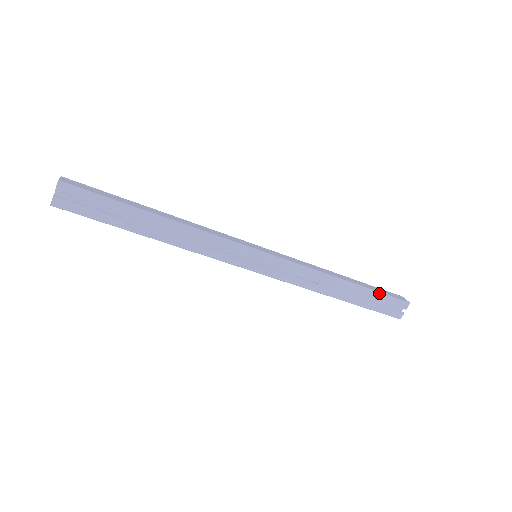
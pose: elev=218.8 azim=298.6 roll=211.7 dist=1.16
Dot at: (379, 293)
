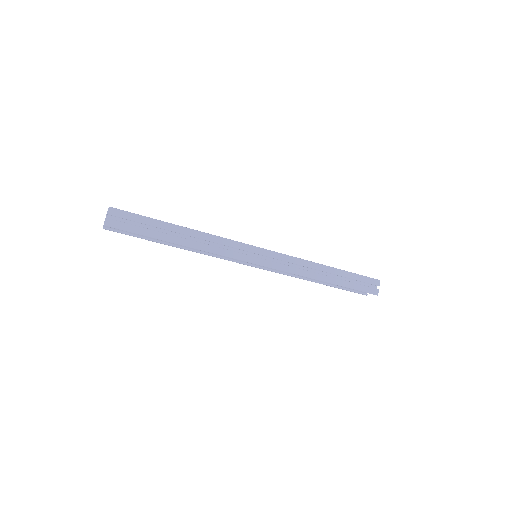
Dot at: (355, 274)
